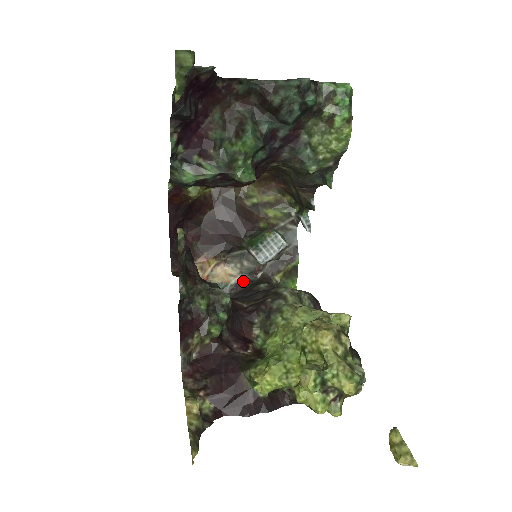
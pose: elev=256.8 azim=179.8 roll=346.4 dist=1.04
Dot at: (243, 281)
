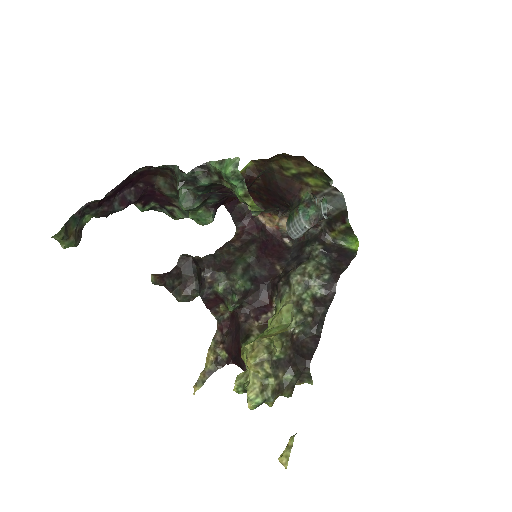
Dot at: (305, 233)
